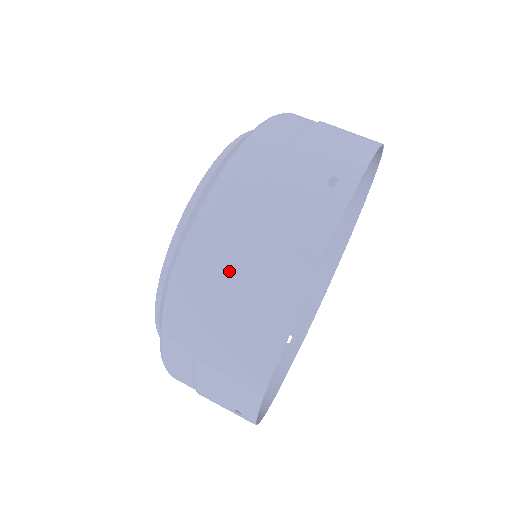
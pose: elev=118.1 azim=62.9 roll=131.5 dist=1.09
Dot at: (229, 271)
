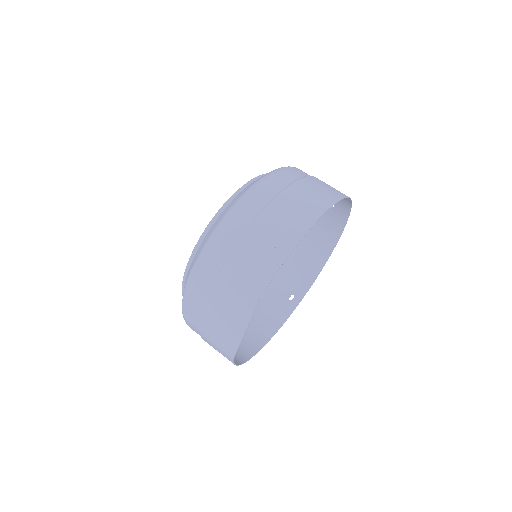
Dot at: (213, 294)
